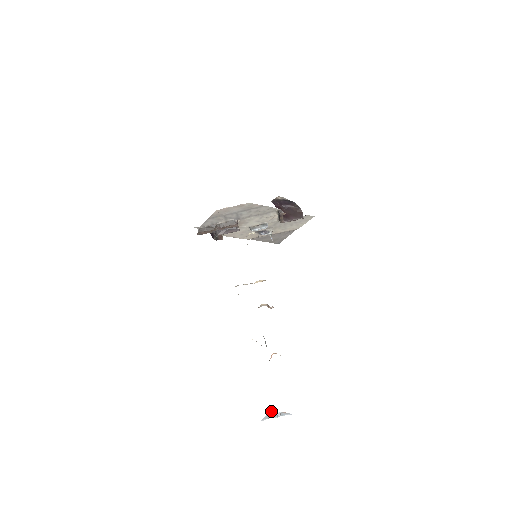
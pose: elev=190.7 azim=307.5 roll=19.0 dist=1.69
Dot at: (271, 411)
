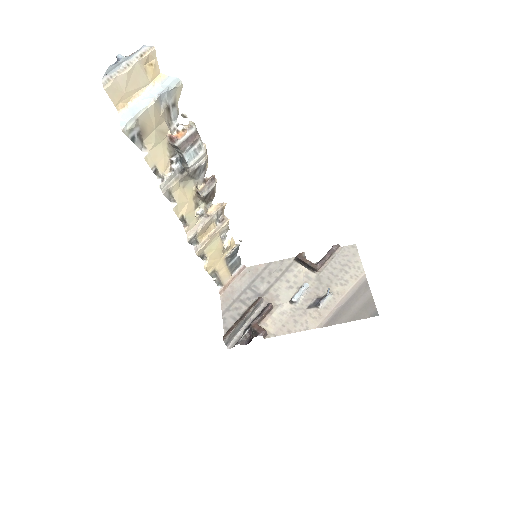
Dot at: (110, 68)
